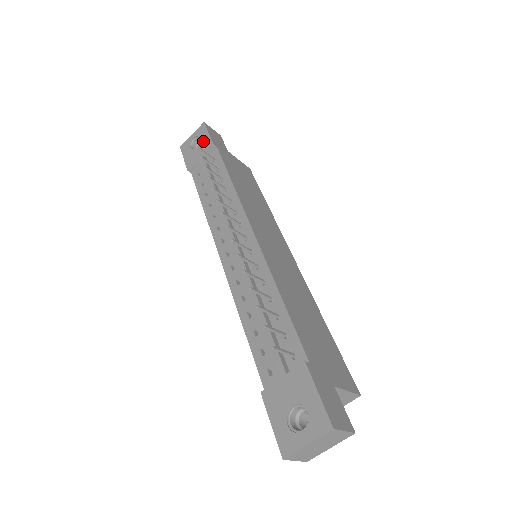
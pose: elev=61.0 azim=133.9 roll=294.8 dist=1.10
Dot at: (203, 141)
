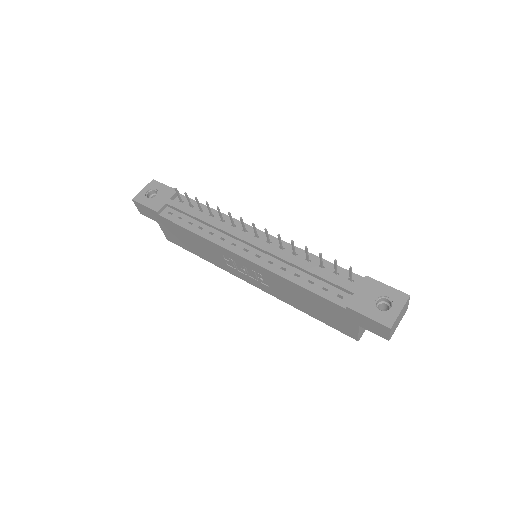
Dot at: (163, 190)
